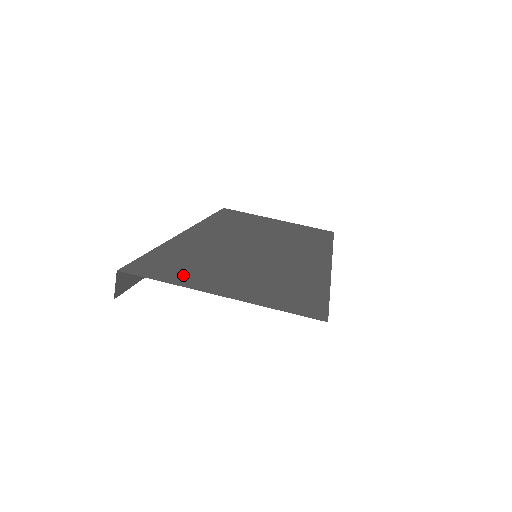
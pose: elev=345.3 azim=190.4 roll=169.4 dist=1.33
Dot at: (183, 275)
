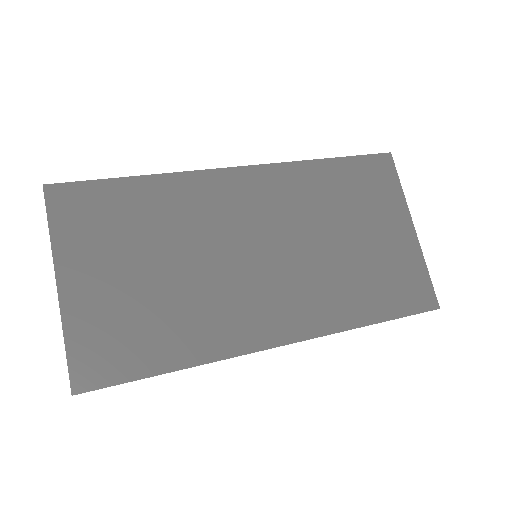
Dot at: (82, 235)
